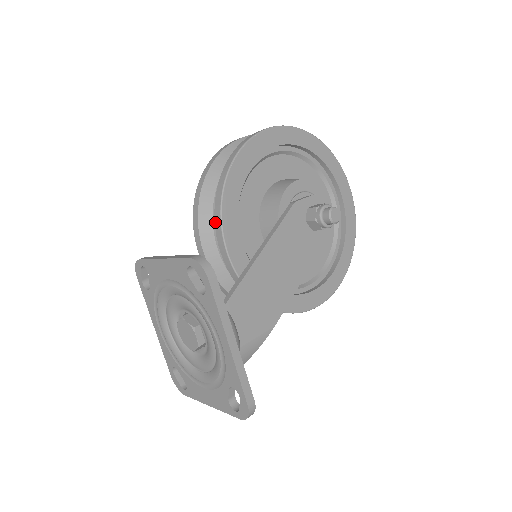
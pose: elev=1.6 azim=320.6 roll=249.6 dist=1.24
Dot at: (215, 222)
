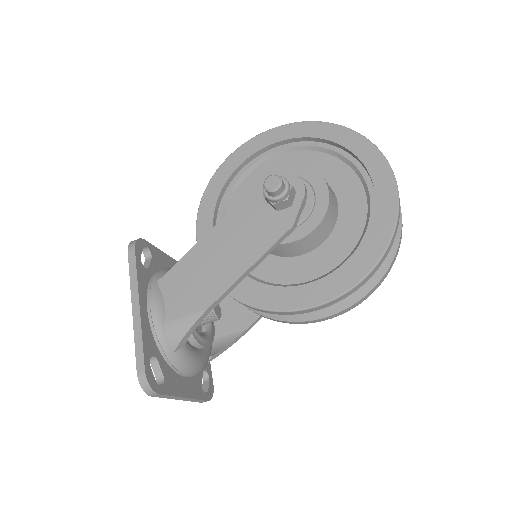
Dot at: occluded
